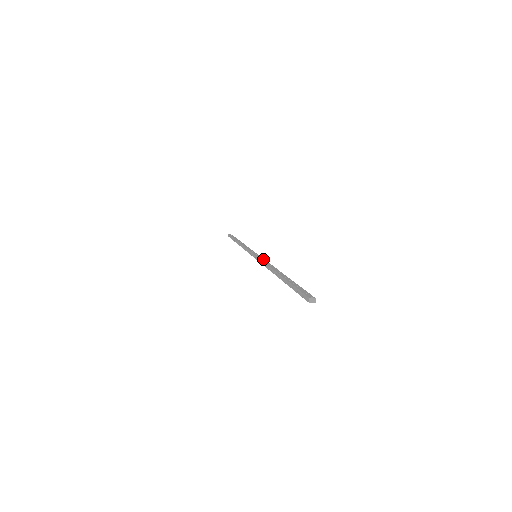
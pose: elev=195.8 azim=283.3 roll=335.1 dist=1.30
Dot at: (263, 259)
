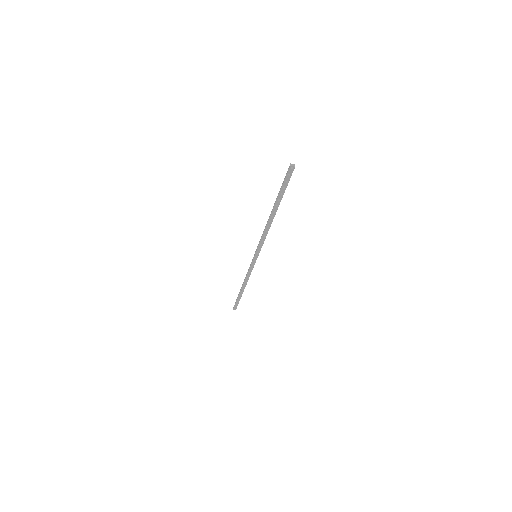
Dot at: (261, 243)
